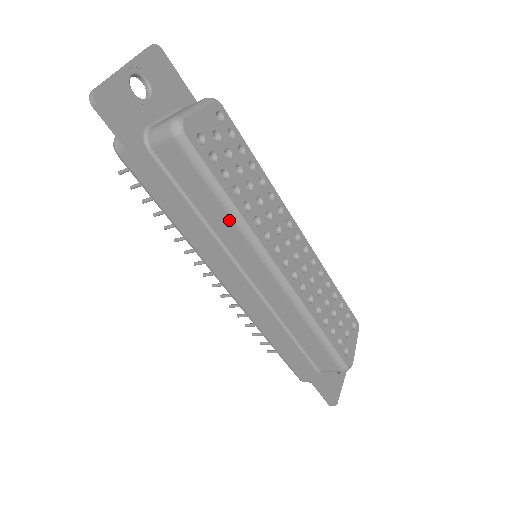
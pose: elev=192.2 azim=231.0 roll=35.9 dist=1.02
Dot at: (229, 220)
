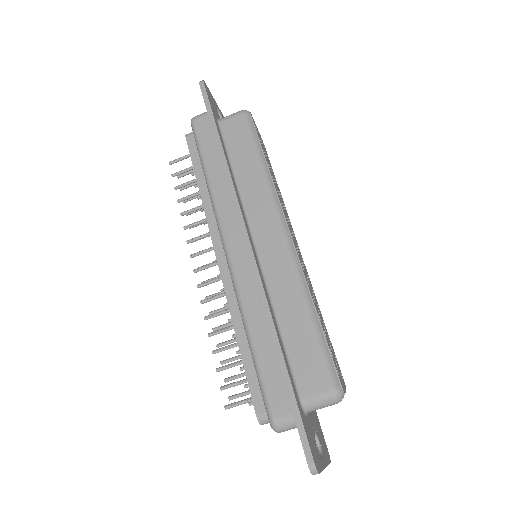
Dot at: (259, 175)
